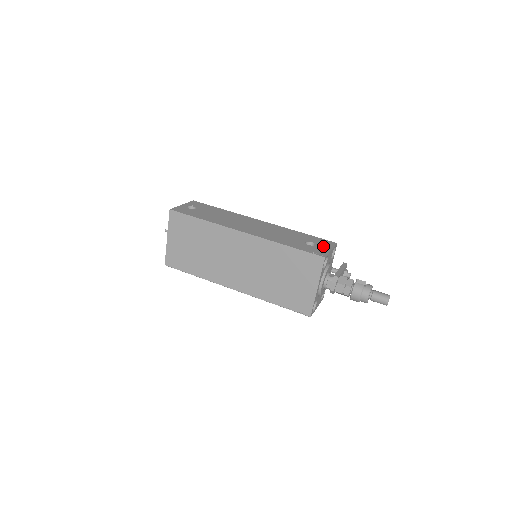
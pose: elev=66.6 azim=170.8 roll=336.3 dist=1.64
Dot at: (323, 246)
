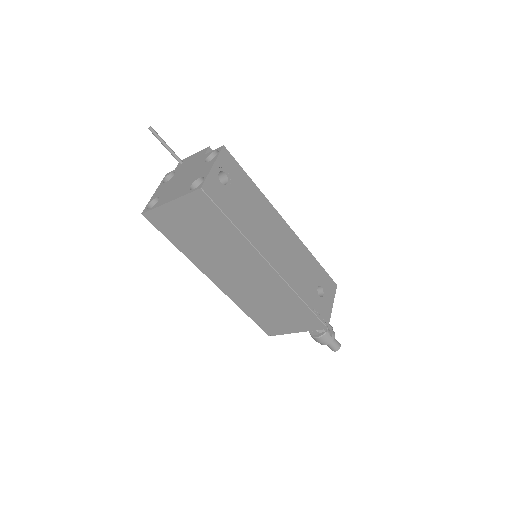
Dot at: (328, 297)
